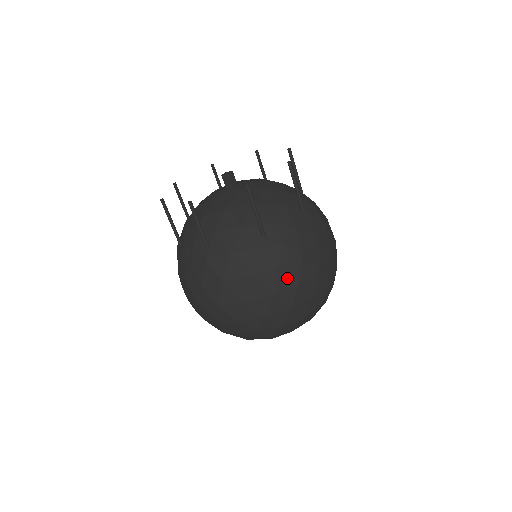
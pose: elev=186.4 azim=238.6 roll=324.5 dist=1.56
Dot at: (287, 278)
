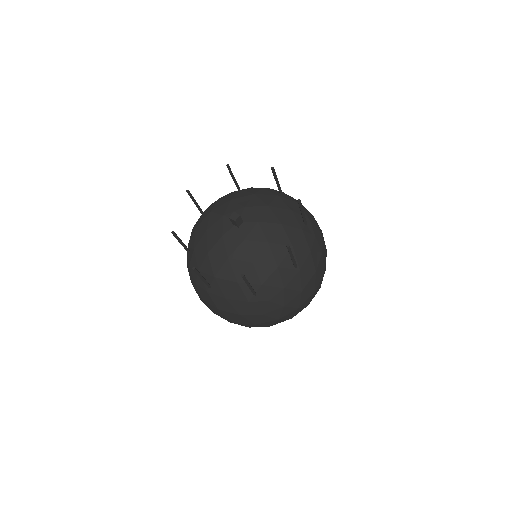
Dot at: (269, 318)
